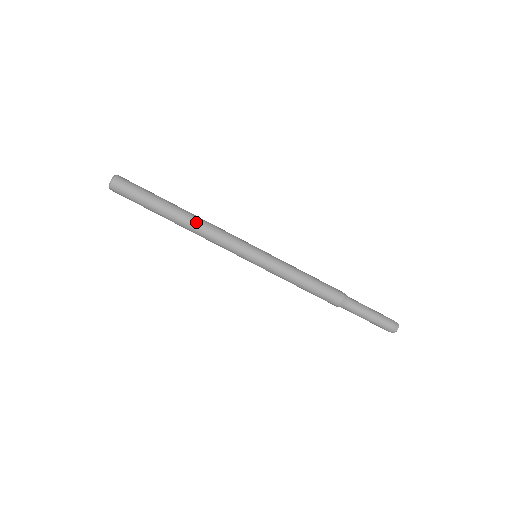
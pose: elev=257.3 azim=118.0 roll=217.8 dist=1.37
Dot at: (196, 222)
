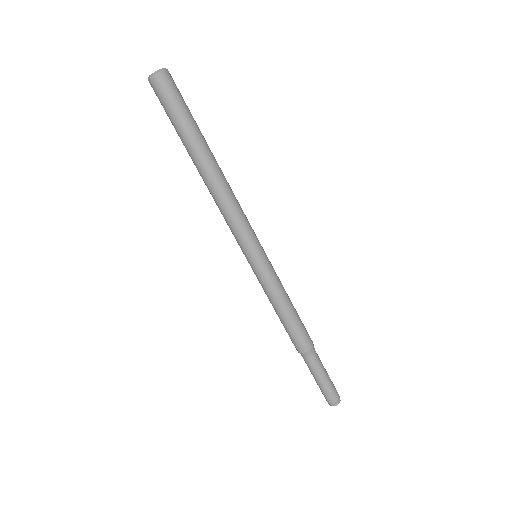
Dot at: (212, 187)
